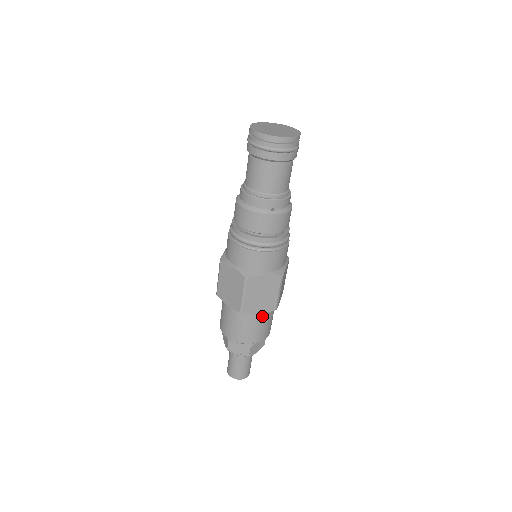
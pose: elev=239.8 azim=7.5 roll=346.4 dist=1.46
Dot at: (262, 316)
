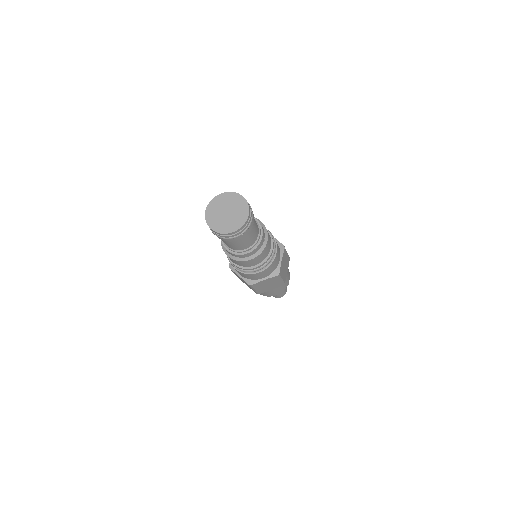
Dot at: occluded
